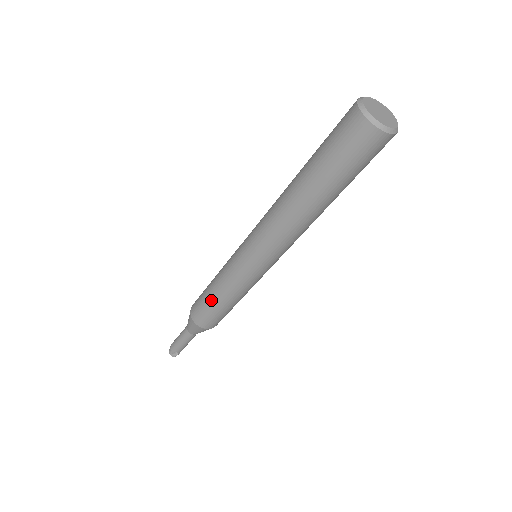
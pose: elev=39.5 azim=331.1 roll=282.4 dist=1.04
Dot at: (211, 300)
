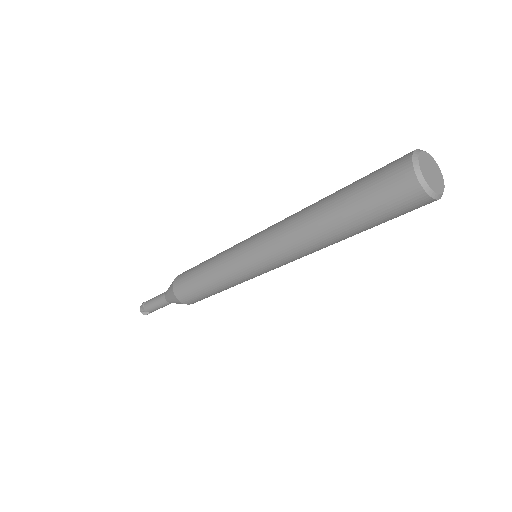
Dot at: (199, 284)
